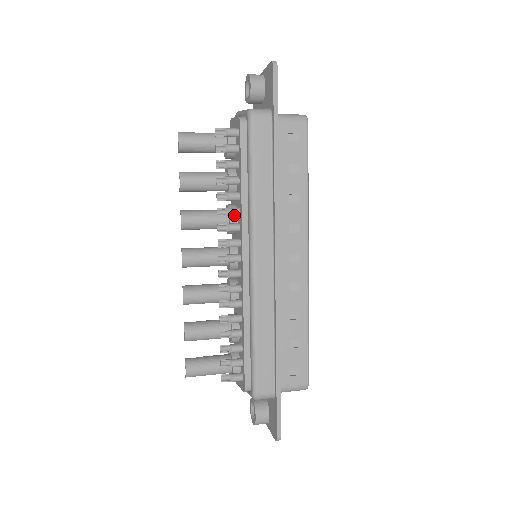
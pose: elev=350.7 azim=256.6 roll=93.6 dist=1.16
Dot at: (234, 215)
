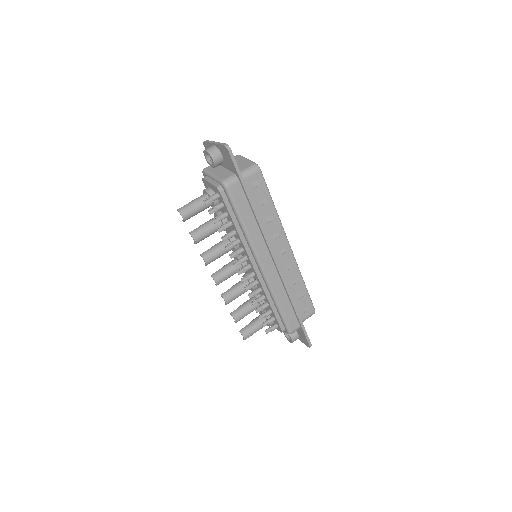
Dot at: occluded
